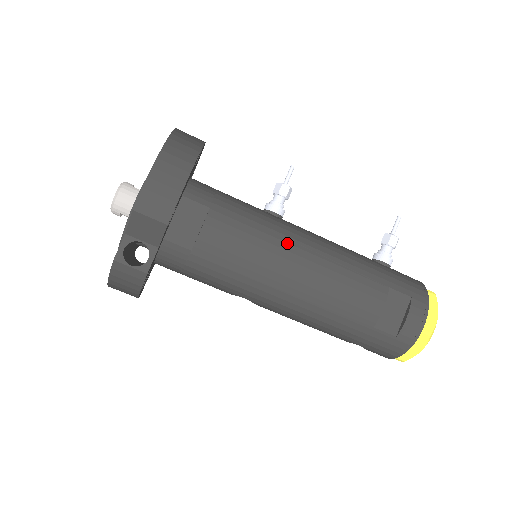
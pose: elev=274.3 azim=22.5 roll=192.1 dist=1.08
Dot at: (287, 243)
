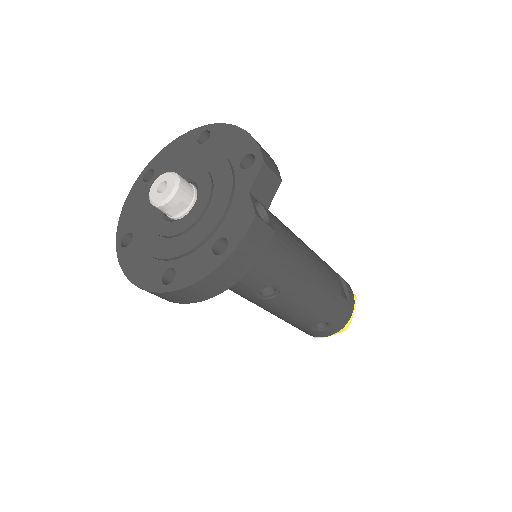
Dot at: occluded
